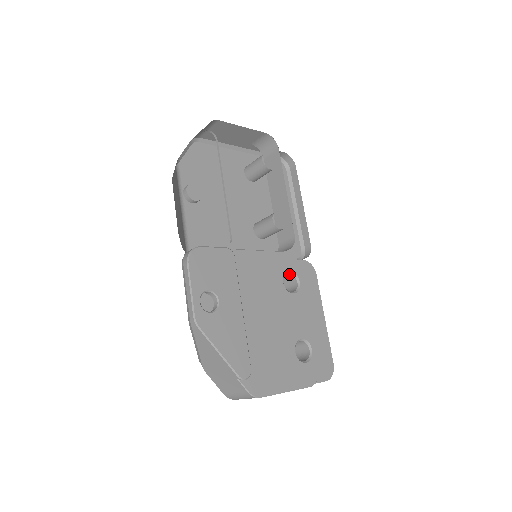
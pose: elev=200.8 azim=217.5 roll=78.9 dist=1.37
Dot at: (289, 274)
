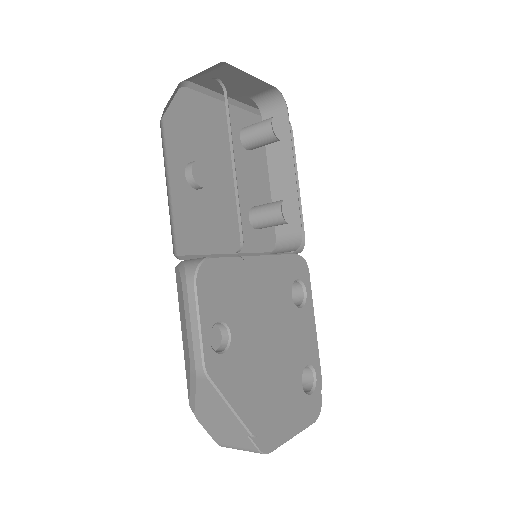
Dot at: (295, 281)
